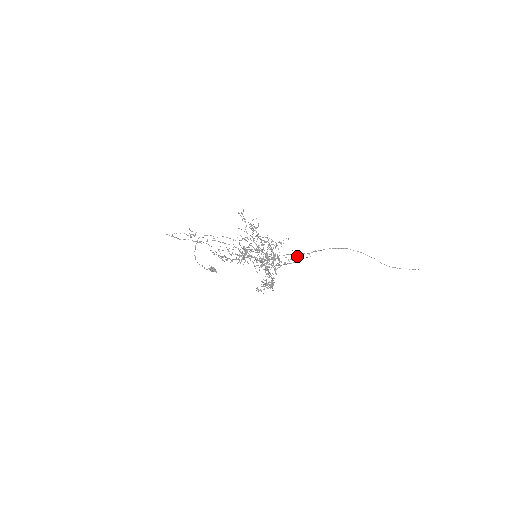
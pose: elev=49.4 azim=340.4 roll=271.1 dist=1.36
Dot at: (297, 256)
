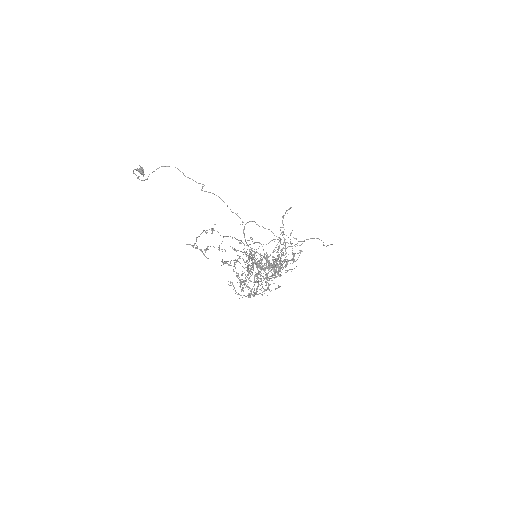
Dot at: occluded
